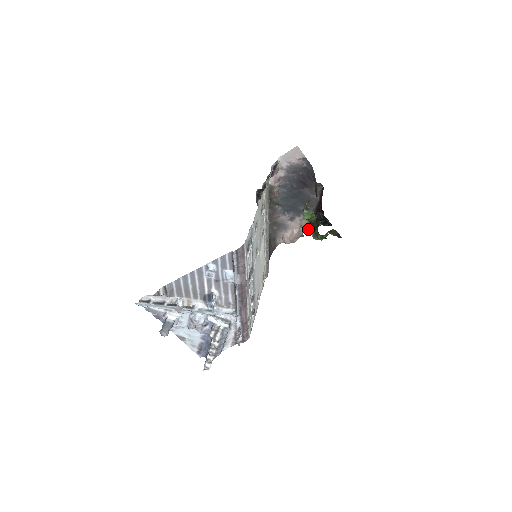
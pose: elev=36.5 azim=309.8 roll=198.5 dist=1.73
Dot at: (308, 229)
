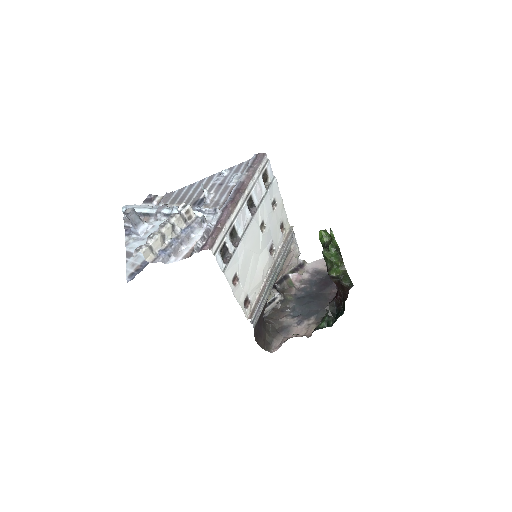
Dot at: (315, 328)
